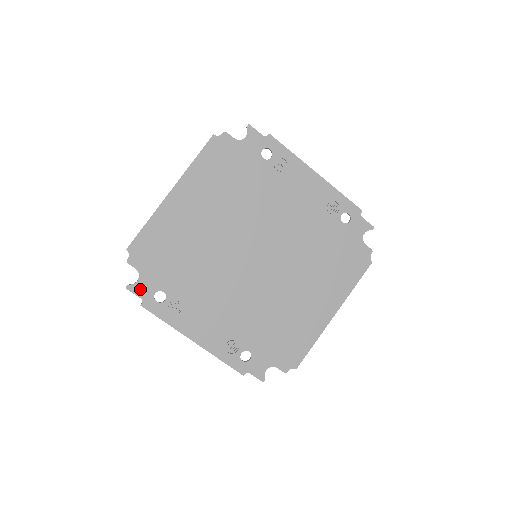
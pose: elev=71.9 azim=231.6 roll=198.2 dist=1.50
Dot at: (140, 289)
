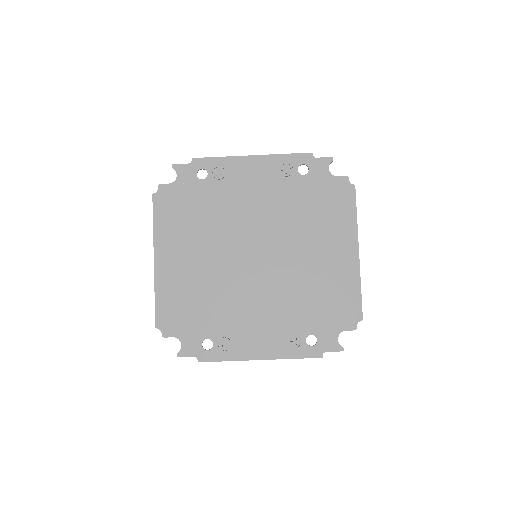
Dot at: (188, 350)
